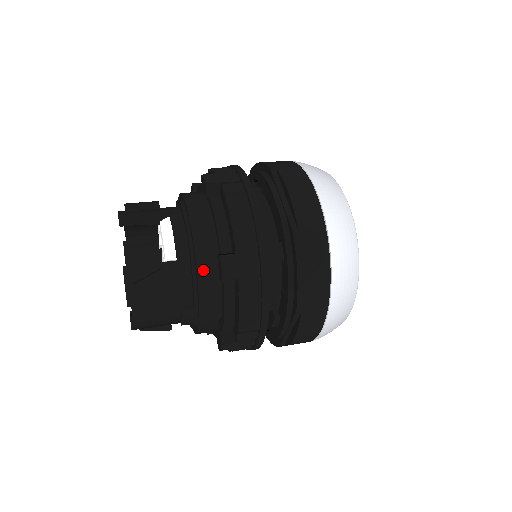
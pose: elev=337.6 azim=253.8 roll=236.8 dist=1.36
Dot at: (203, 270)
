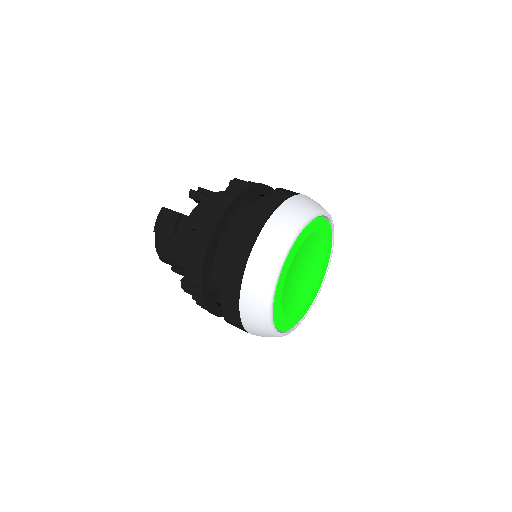
Dot at: occluded
